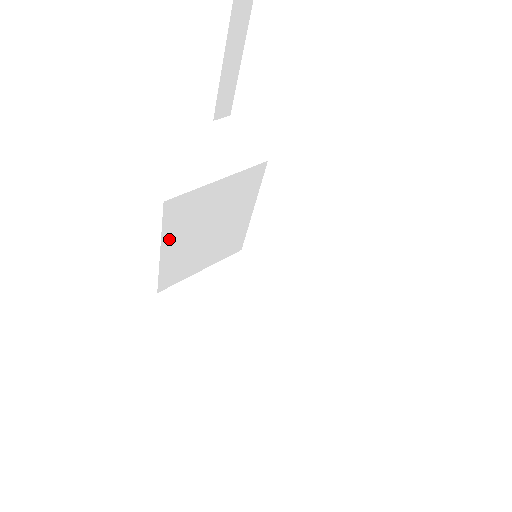
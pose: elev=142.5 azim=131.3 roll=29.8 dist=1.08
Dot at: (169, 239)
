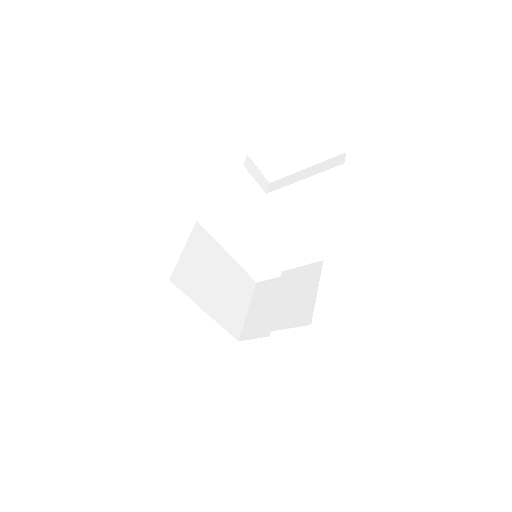
Dot at: occluded
